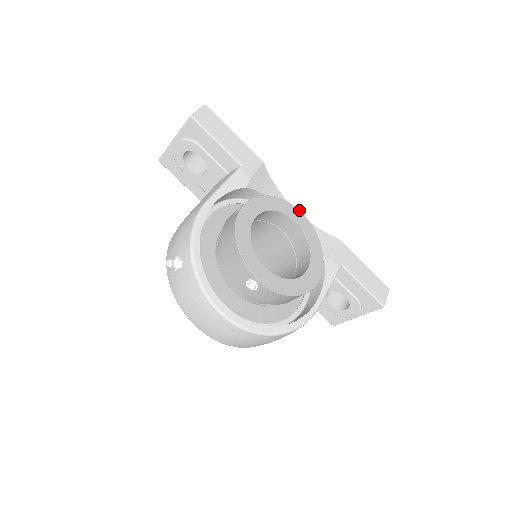
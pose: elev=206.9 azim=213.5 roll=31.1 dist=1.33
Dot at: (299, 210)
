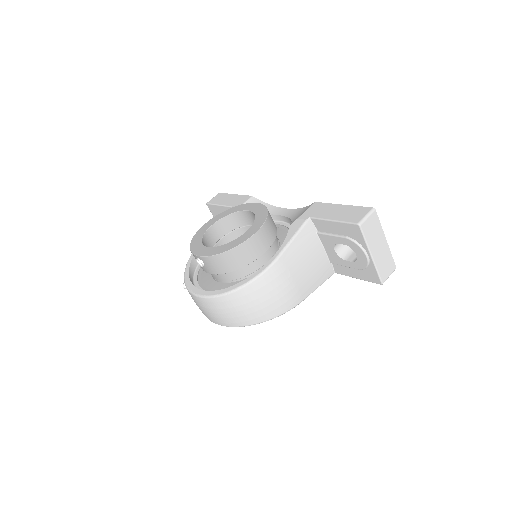
Dot at: (255, 203)
